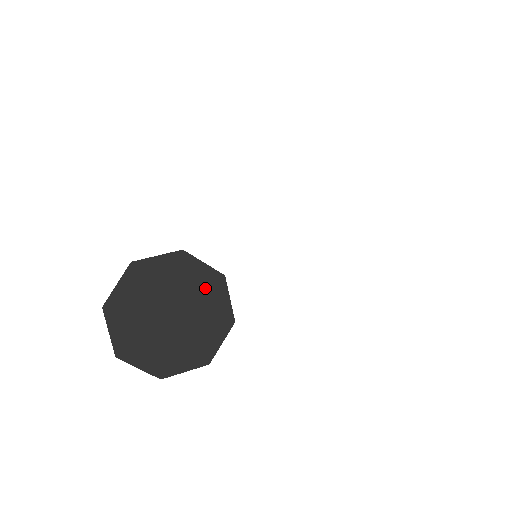
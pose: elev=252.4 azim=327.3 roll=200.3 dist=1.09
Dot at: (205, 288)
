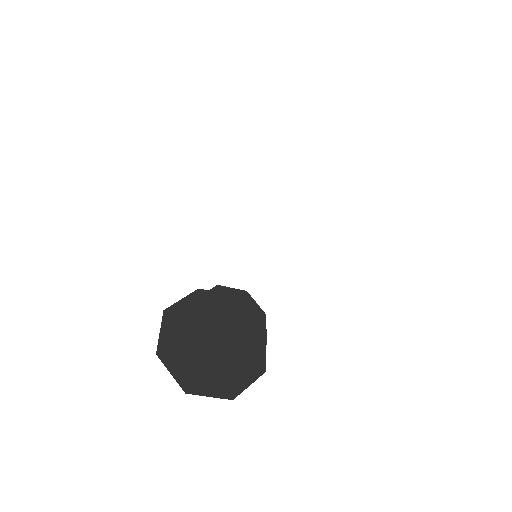
Dot at: occluded
